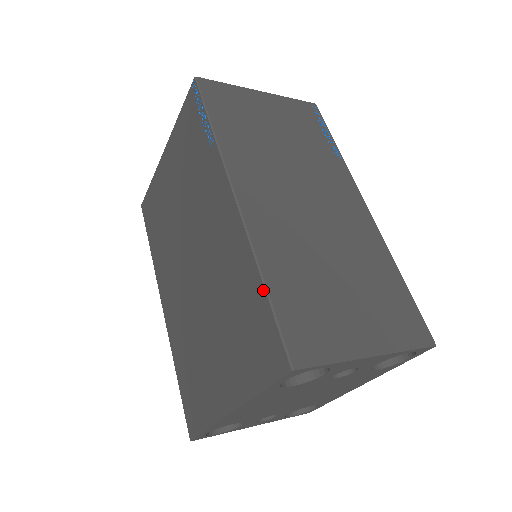
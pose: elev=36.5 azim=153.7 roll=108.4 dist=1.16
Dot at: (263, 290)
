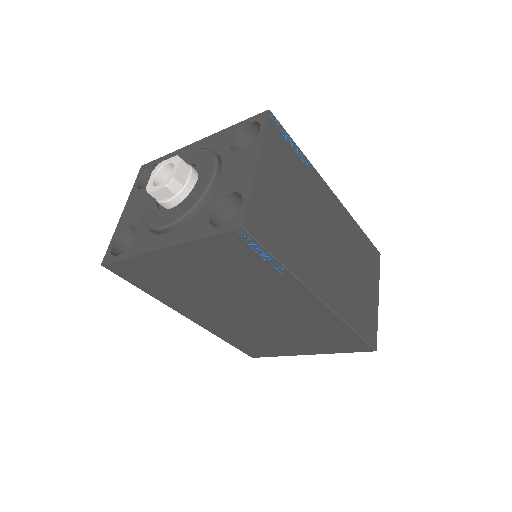
Dot at: (354, 333)
